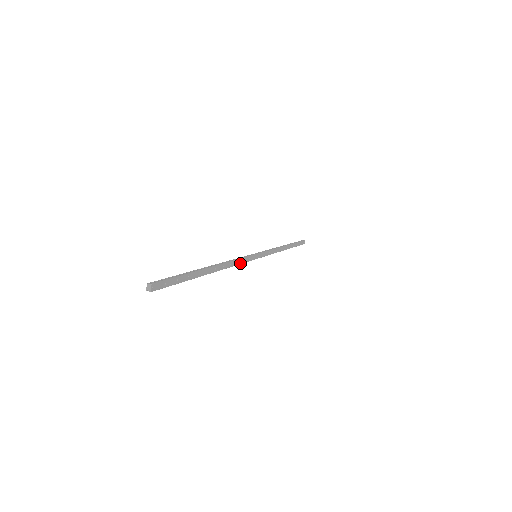
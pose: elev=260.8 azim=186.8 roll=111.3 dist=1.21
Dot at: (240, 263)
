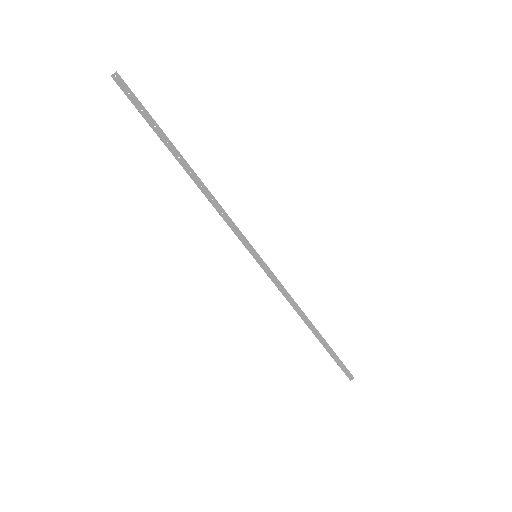
Dot at: (227, 222)
